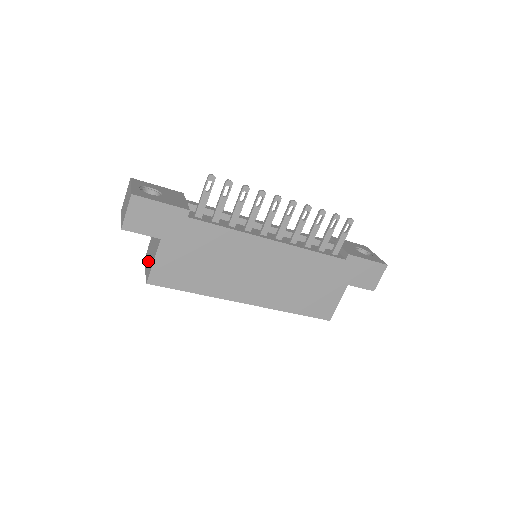
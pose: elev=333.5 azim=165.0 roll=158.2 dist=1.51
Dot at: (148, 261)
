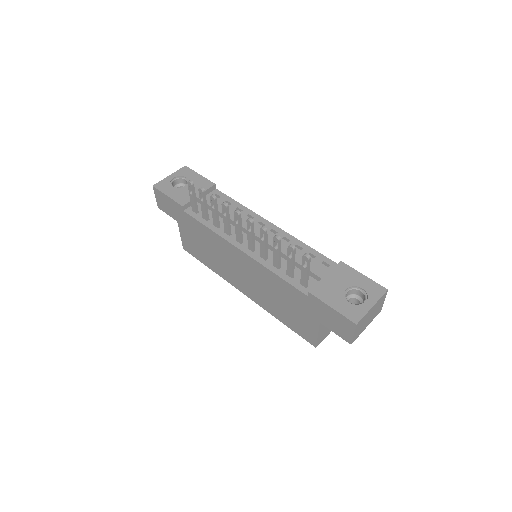
Dot at: occluded
